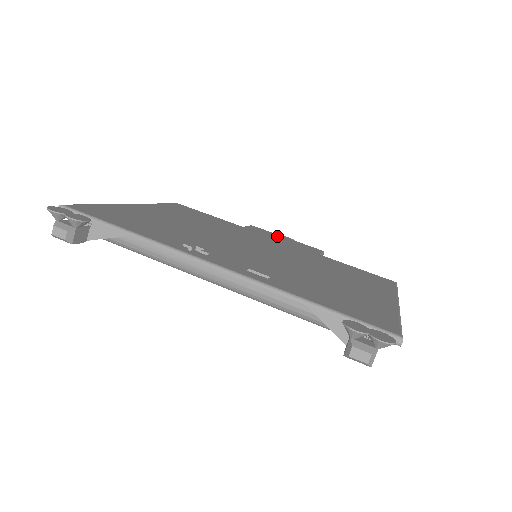
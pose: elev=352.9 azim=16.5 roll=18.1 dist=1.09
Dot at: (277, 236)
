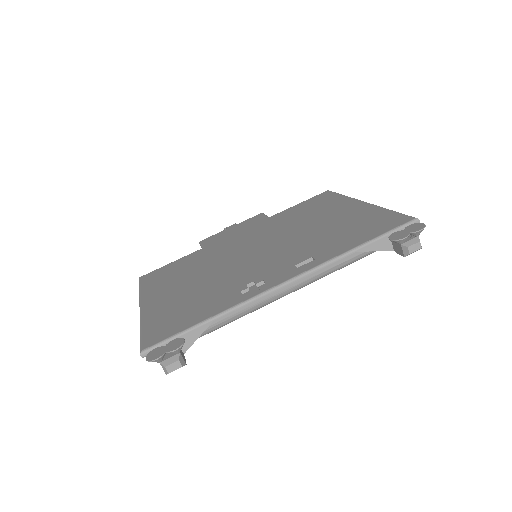
Dot at: (227, 232)
